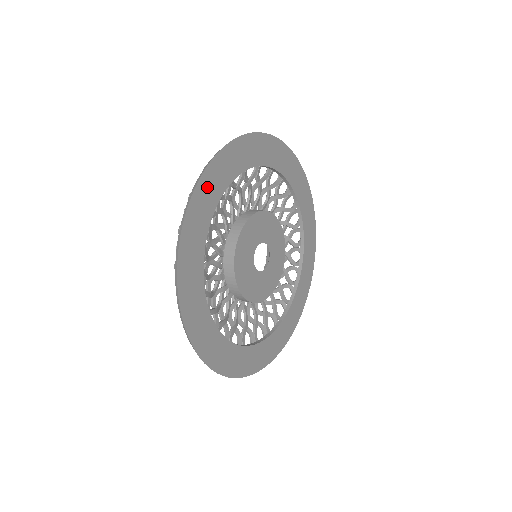
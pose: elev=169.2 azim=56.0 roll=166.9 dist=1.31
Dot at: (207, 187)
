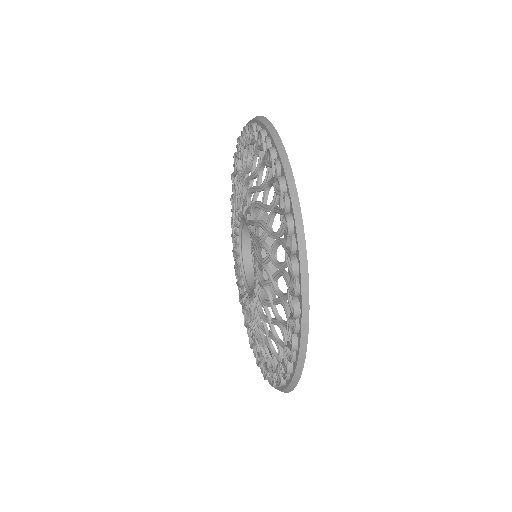
Dot at: occluded
